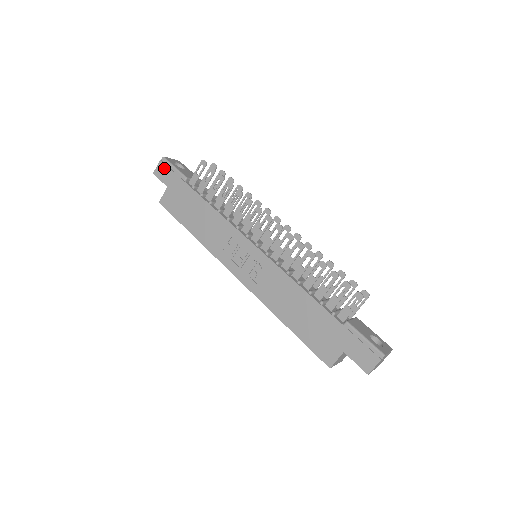
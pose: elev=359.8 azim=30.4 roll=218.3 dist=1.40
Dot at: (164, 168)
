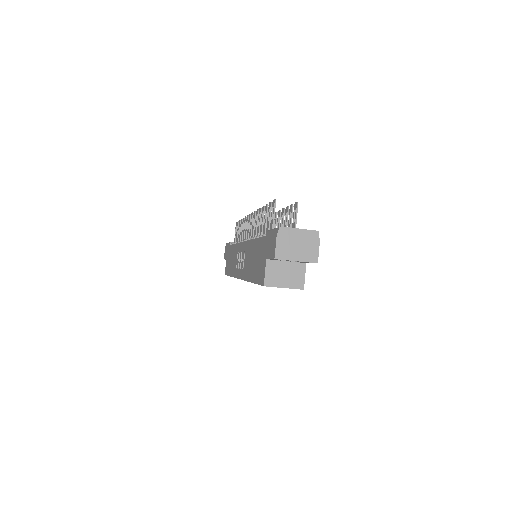
Dot at: occluded
